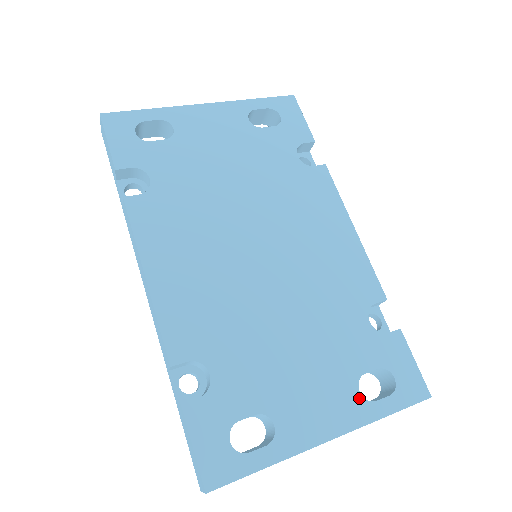
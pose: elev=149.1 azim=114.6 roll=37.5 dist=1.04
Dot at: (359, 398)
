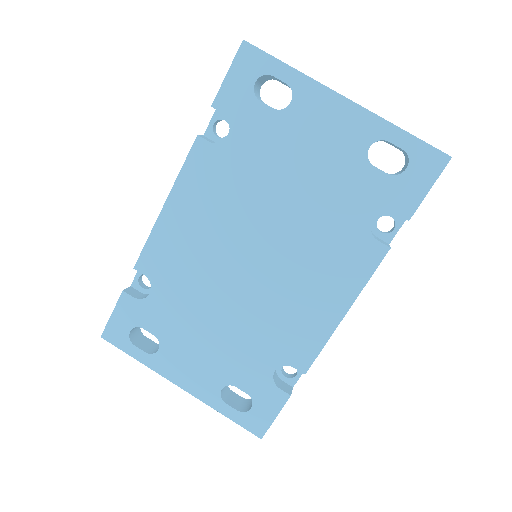
Dot at: (218, 391)
